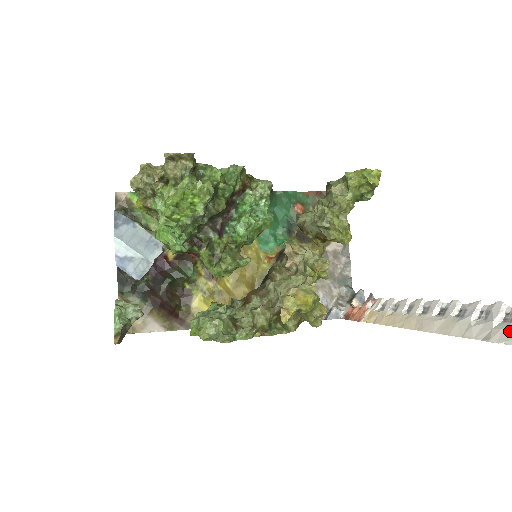
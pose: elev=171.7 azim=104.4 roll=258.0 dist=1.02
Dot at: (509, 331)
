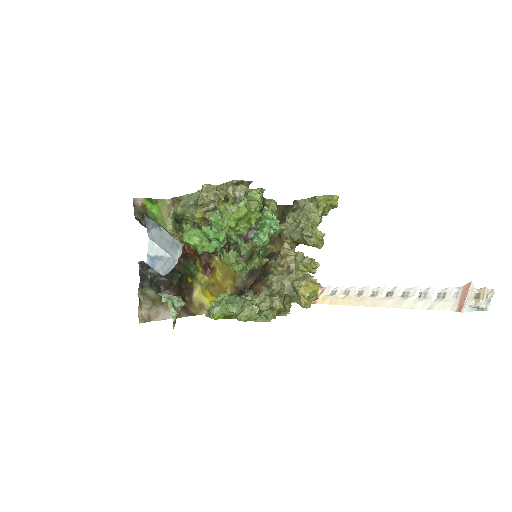
Dot at: (445, 303)
